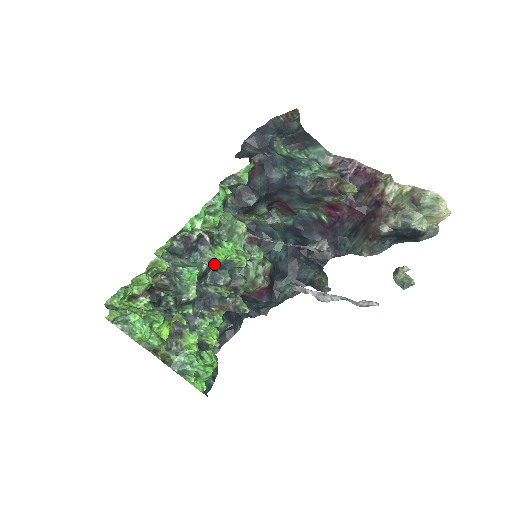
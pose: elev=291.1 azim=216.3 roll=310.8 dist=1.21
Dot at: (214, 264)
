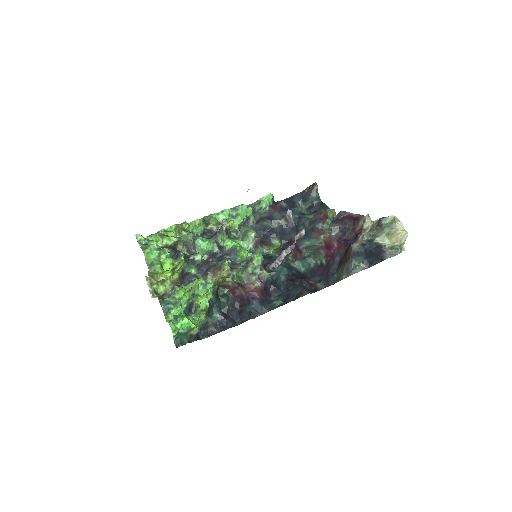
Dot at: (220, 237)
